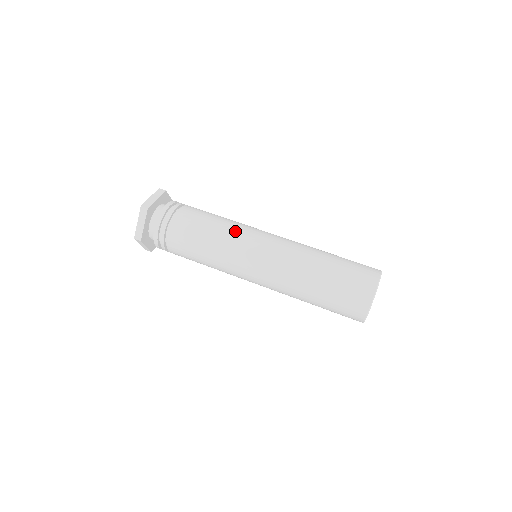
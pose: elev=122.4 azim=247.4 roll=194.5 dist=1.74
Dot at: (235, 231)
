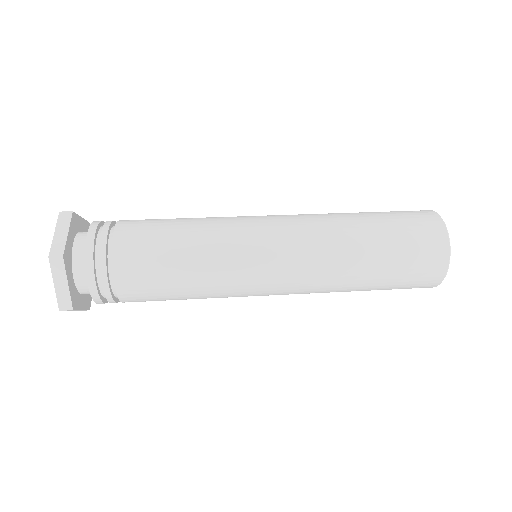
Dot at: (220, 236)
